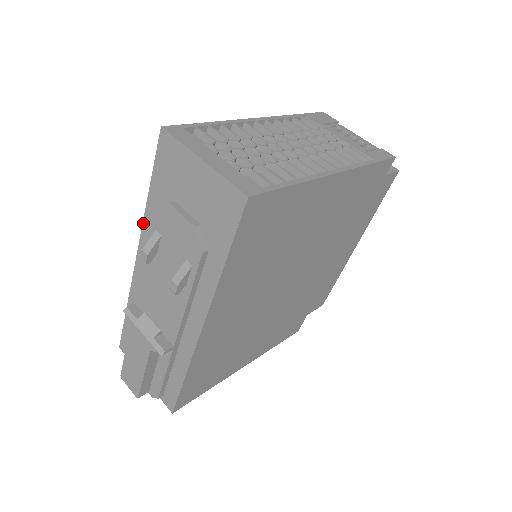
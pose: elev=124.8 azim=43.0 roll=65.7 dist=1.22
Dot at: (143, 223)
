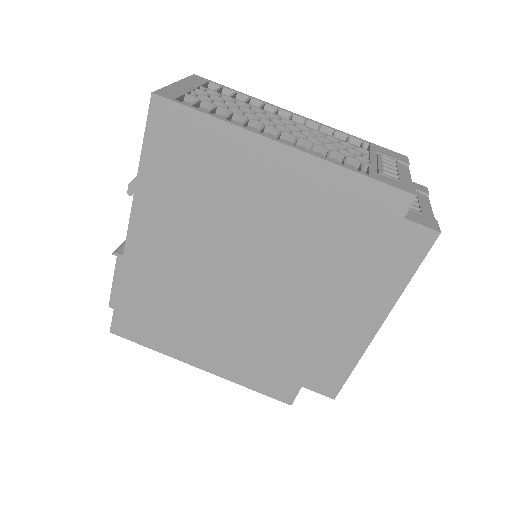
Dot at: occluded
